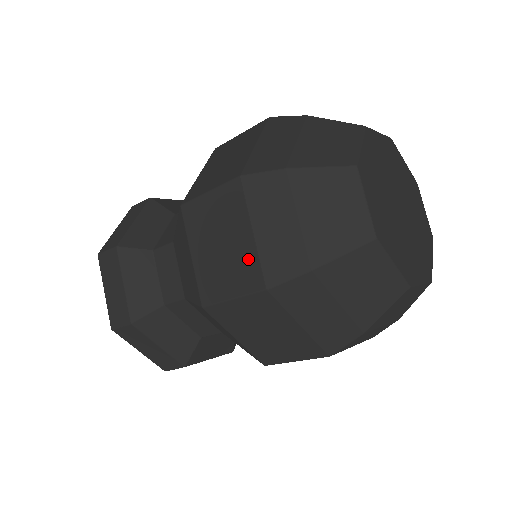
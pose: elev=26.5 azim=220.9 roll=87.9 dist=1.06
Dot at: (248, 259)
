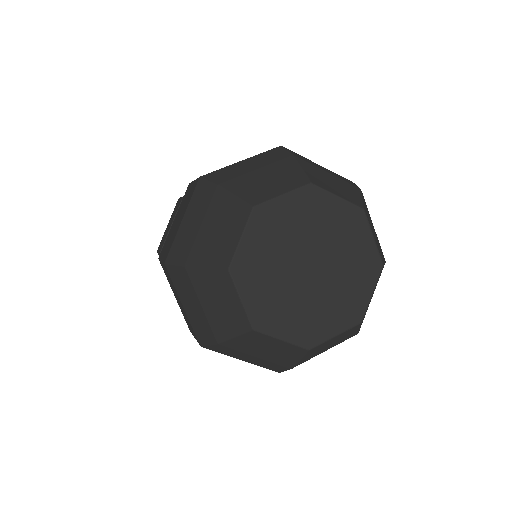
Dot at: (188, 321)
